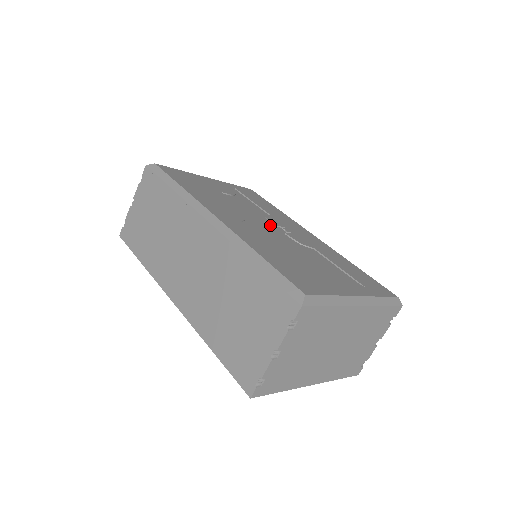
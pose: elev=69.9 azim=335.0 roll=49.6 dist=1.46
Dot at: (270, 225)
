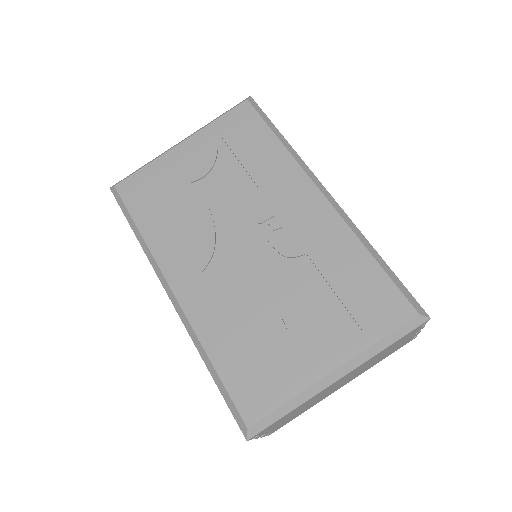
Dot at: (250, 230)
